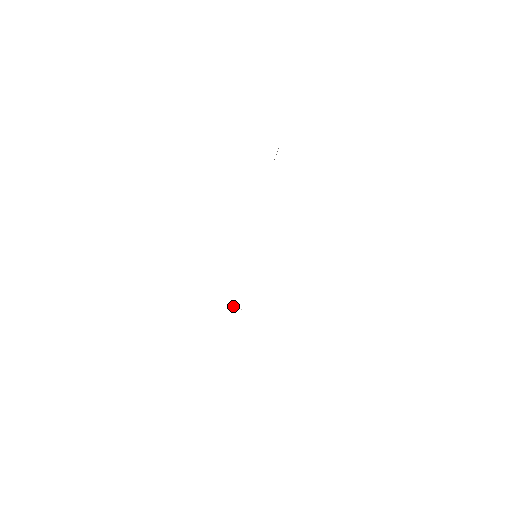
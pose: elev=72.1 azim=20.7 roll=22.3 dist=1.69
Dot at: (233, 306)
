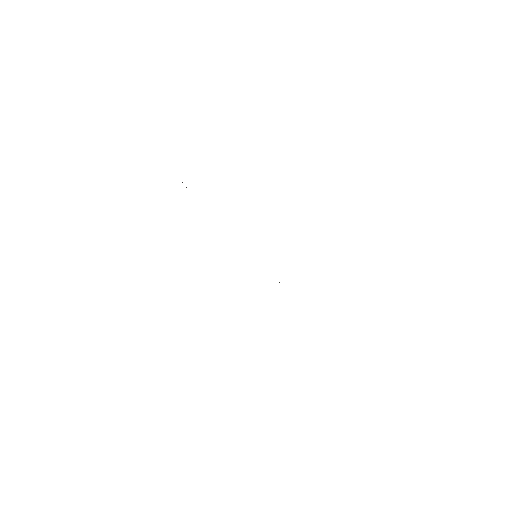
Dot at: occluded
